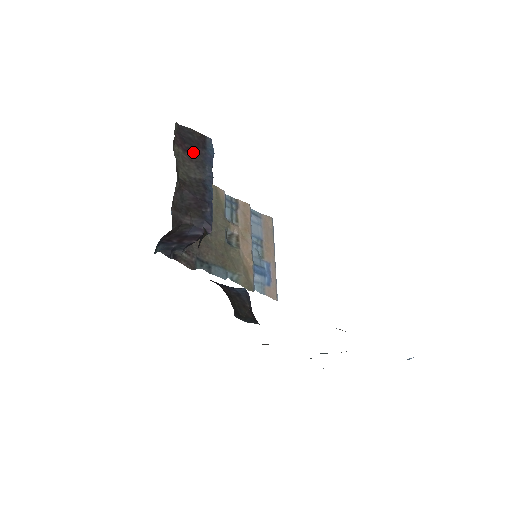
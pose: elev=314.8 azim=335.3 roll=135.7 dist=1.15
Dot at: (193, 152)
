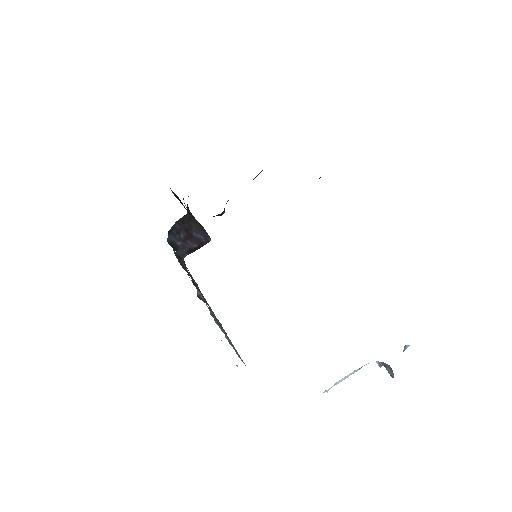
Dot at: occluded
